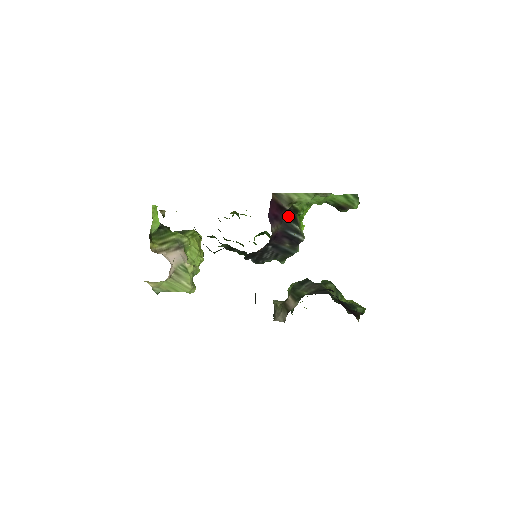
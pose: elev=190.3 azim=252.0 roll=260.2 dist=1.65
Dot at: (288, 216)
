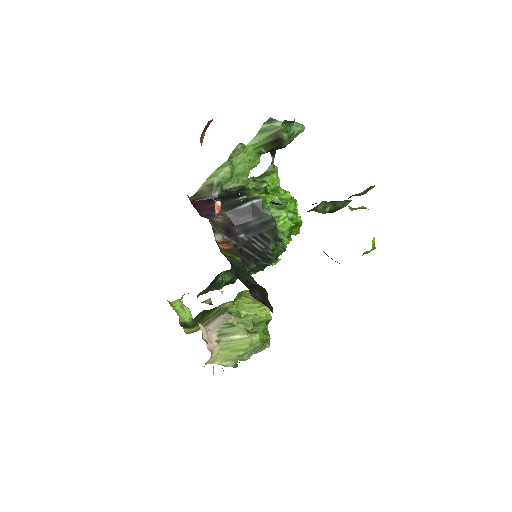
Dot at: (228, 198)
